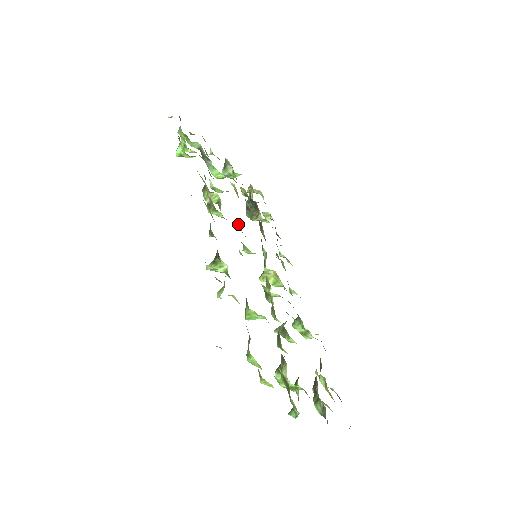
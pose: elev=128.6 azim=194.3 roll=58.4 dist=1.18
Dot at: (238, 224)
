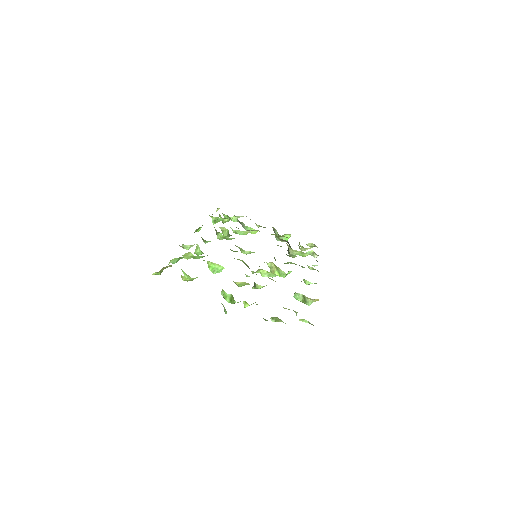
Dot at: occluded
